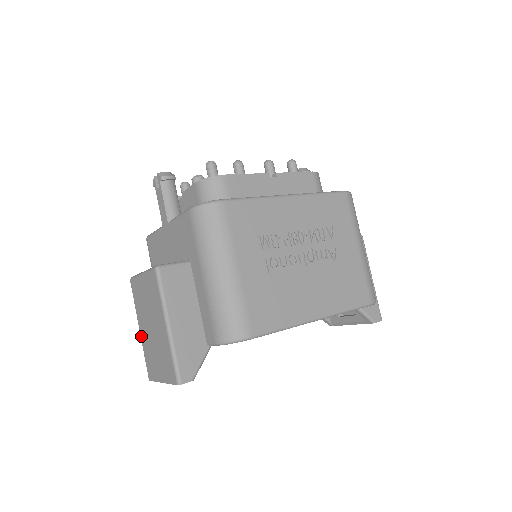
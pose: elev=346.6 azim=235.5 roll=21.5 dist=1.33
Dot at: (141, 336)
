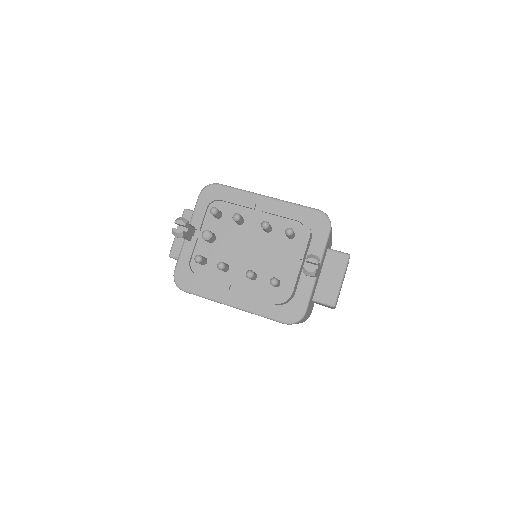
Dot at: occluded
